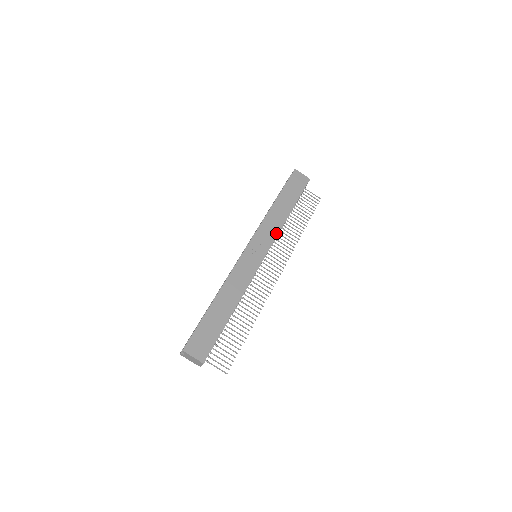
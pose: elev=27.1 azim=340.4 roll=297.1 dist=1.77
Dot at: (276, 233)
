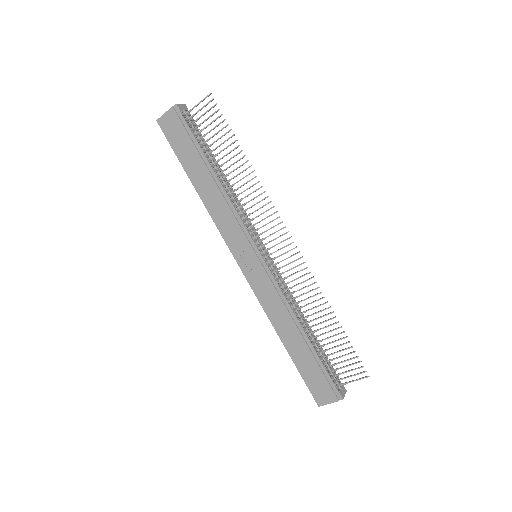
Dot at: (235, 216)
